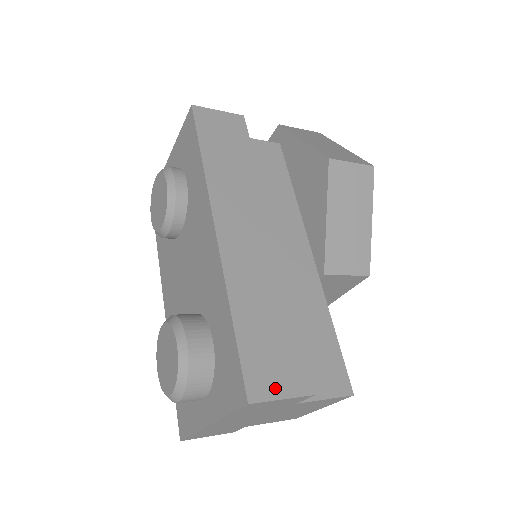
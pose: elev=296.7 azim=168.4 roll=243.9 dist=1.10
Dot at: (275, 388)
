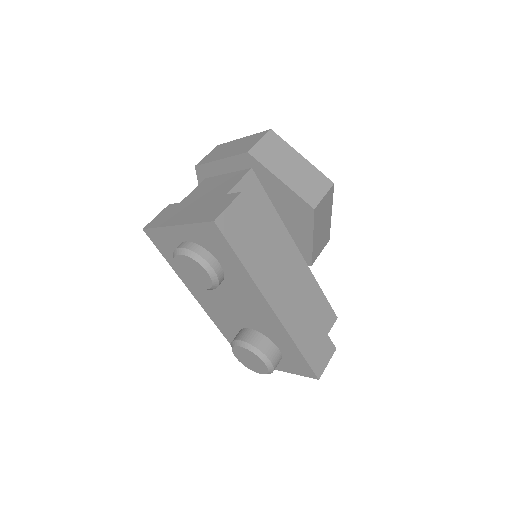
Dot at: (324, 363)
